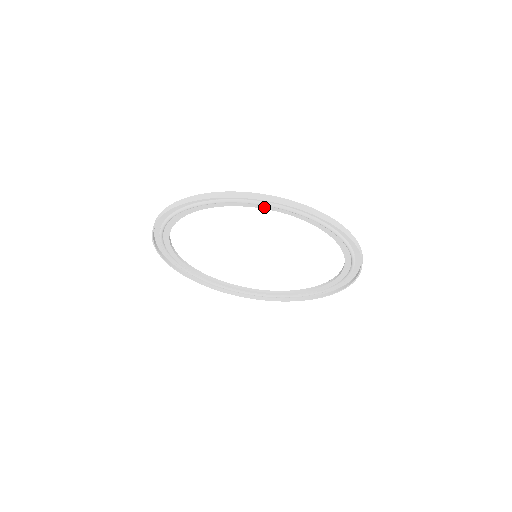
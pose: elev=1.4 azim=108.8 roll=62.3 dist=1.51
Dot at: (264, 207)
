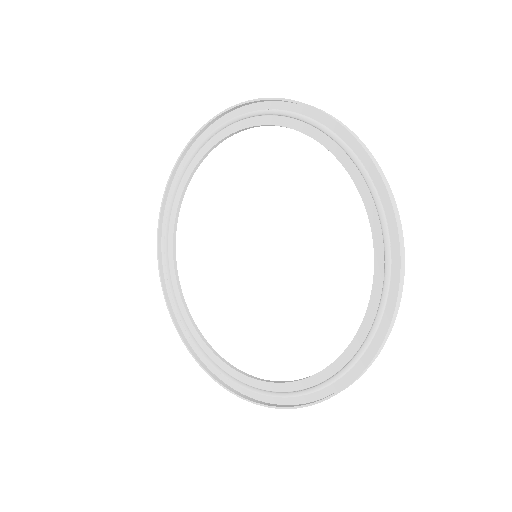
Dot at: (216, 141)
